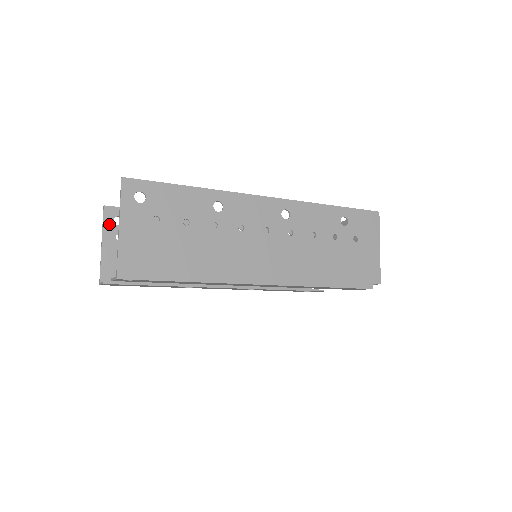
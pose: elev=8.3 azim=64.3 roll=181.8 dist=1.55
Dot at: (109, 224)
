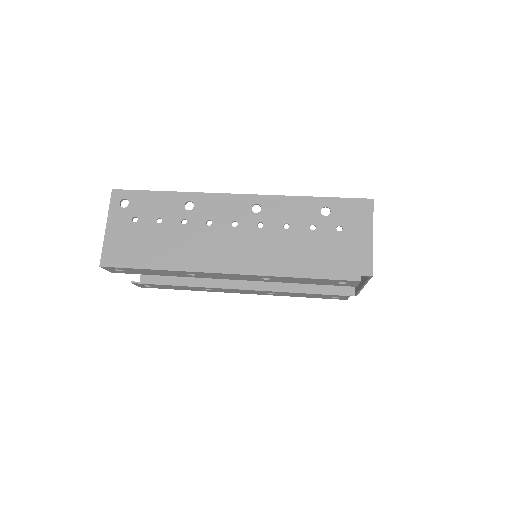
Dot at: occluded
